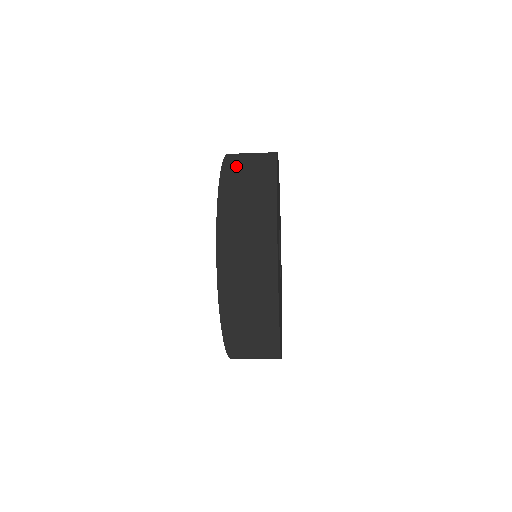
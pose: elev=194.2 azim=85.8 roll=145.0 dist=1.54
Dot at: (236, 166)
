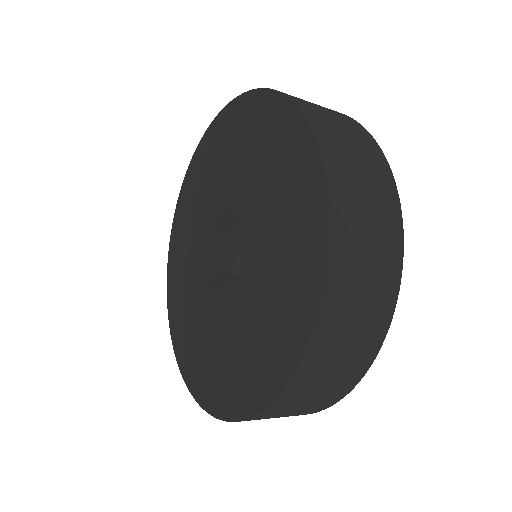
Dot at: (340, 154)
